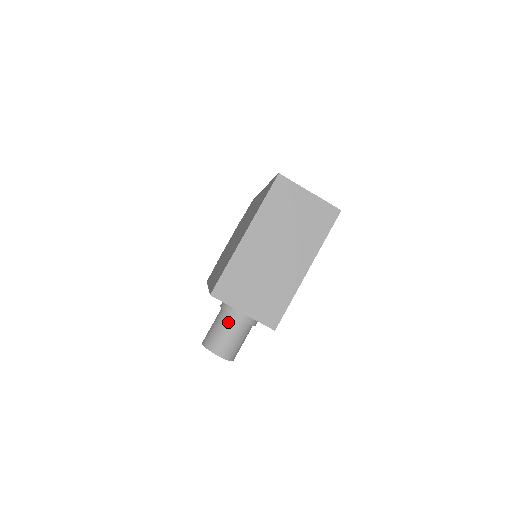
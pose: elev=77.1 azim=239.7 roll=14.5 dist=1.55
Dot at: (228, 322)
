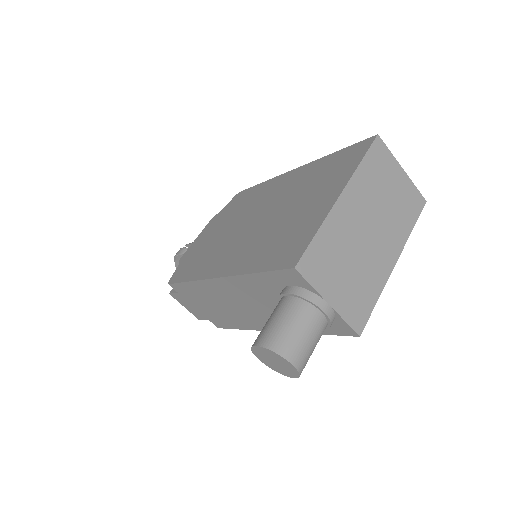
Dot at: (307, 314)
